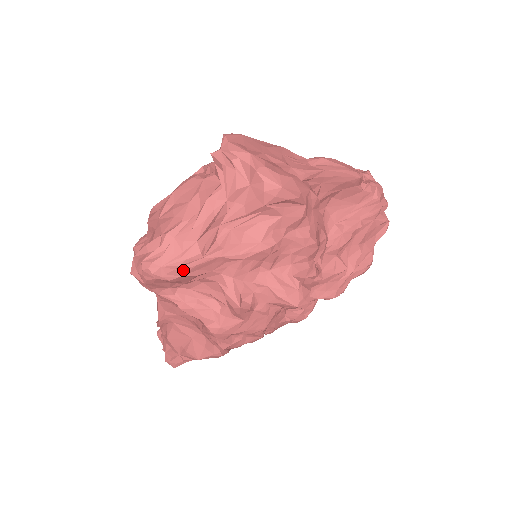
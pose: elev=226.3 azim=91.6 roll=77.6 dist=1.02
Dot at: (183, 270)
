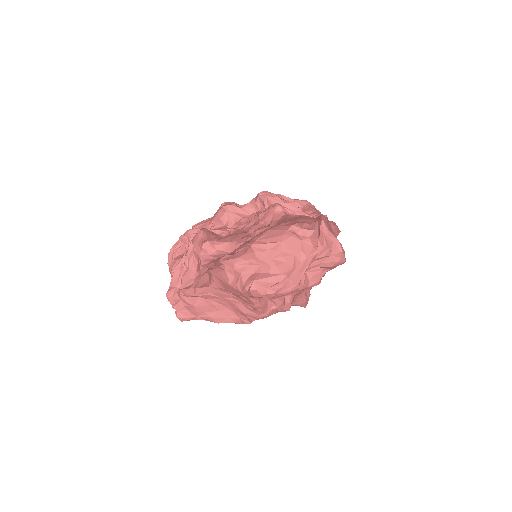
Dot at: (284, 295)
